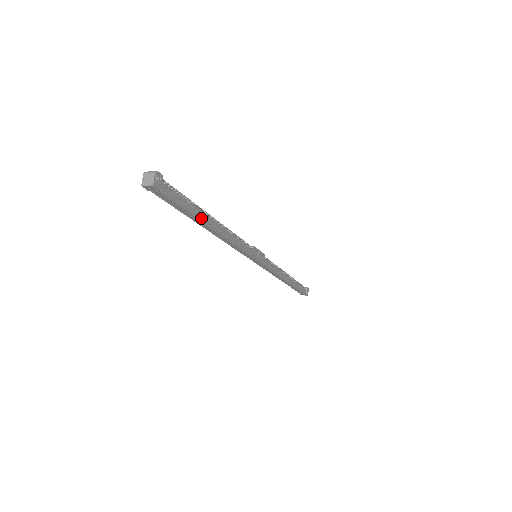
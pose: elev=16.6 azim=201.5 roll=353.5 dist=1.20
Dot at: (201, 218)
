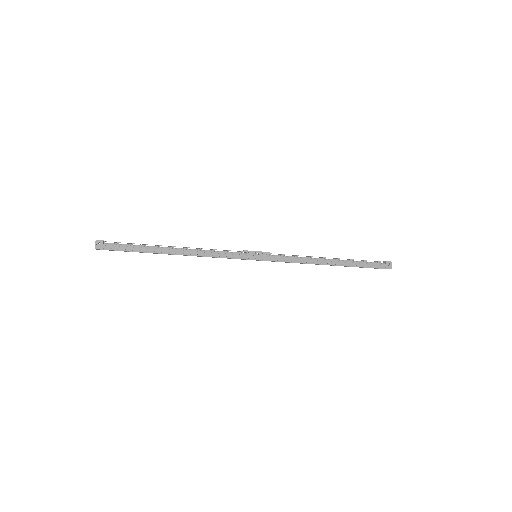
Dot at: (156, 251)
